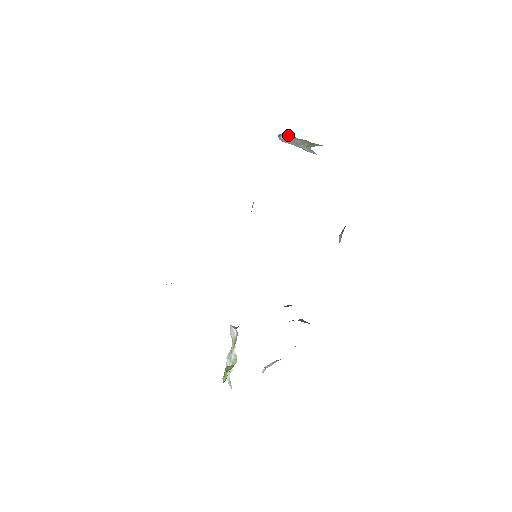
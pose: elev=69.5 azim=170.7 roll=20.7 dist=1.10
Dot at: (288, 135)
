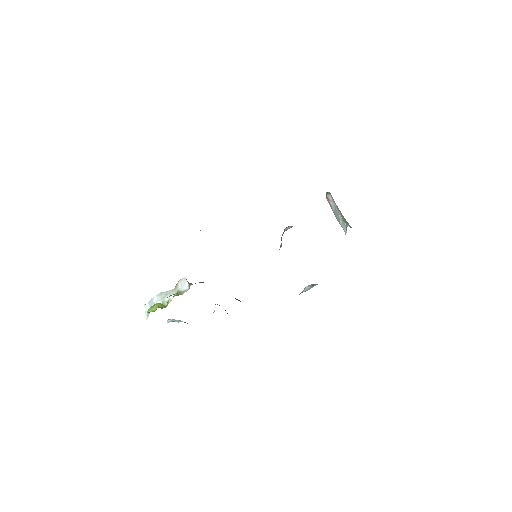
Dot at: occluded
